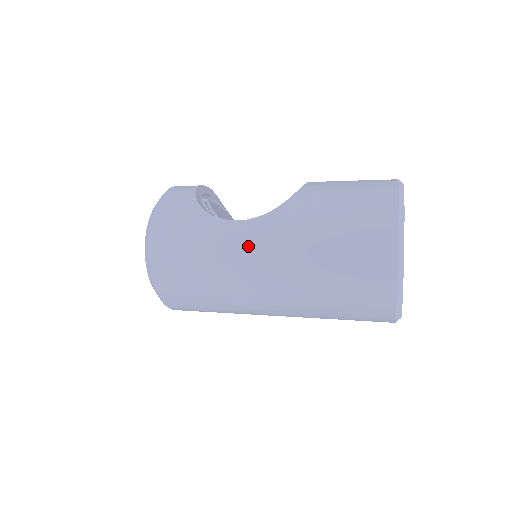
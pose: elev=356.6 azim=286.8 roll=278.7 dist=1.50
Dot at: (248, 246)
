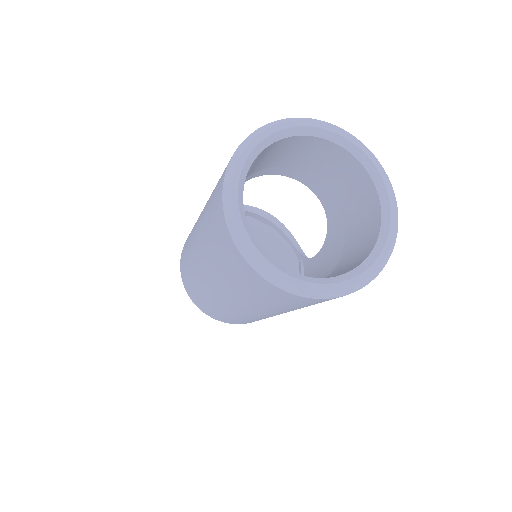
Dot at: occluded
